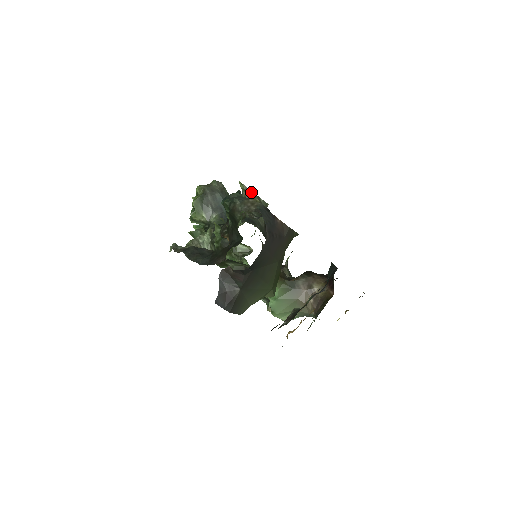
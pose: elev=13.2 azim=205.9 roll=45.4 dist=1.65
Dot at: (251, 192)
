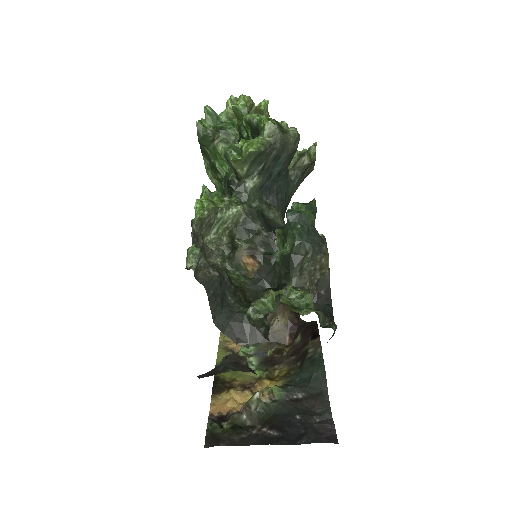
Dot at: (313, 164)
